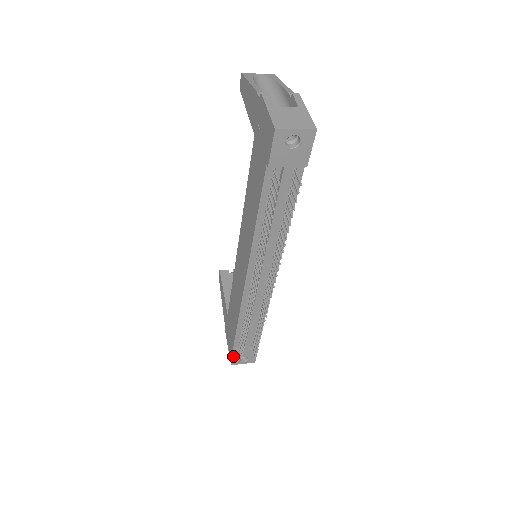
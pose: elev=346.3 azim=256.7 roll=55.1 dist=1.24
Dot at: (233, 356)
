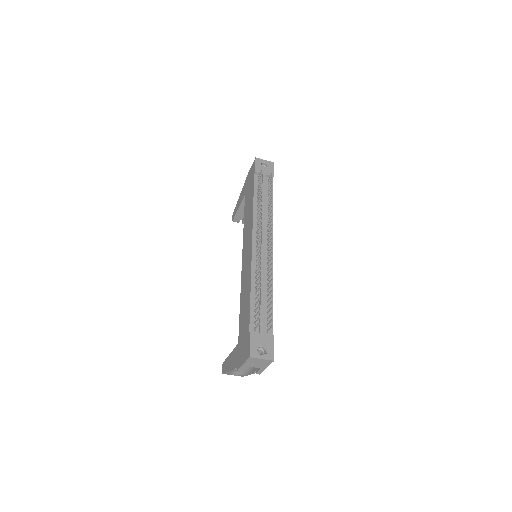
Dot at: (250, 340)
